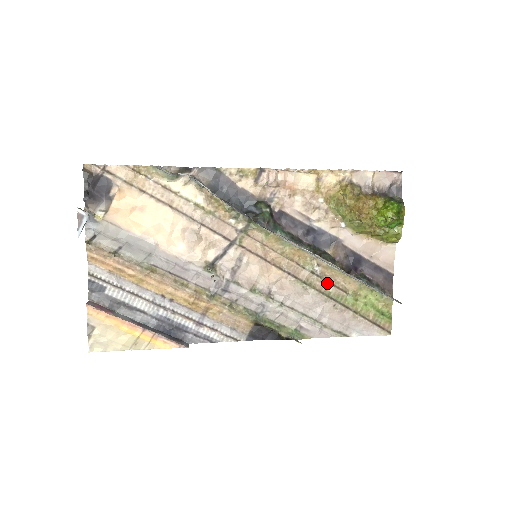
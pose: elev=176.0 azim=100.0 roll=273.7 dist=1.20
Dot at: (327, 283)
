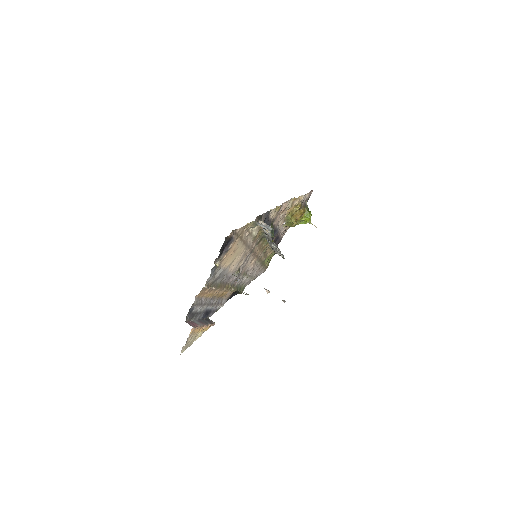
Dot at: occluded
